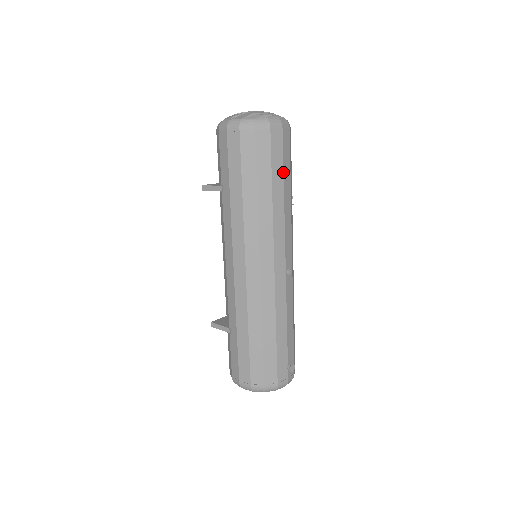
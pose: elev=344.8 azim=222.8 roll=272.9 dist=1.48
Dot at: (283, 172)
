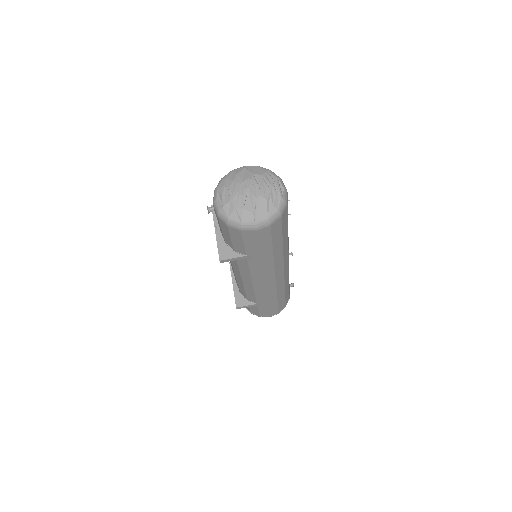
Dot at: (288, 214)
